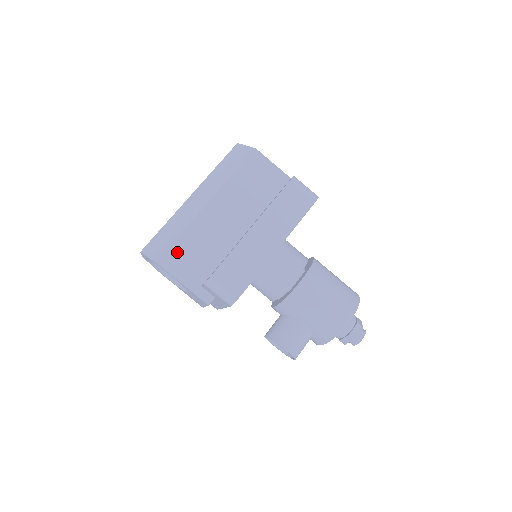
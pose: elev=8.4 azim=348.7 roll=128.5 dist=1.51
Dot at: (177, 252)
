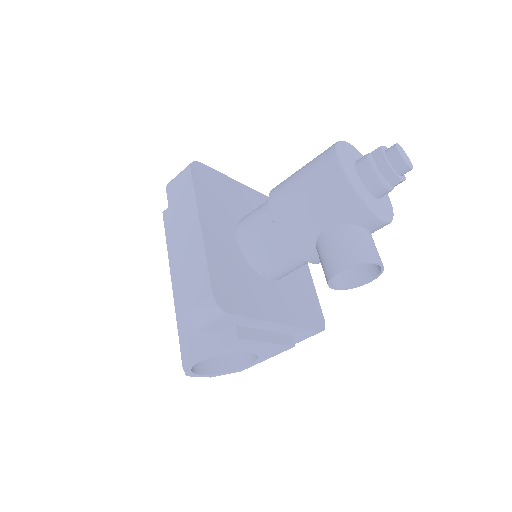
Dot at: (186, 340)
